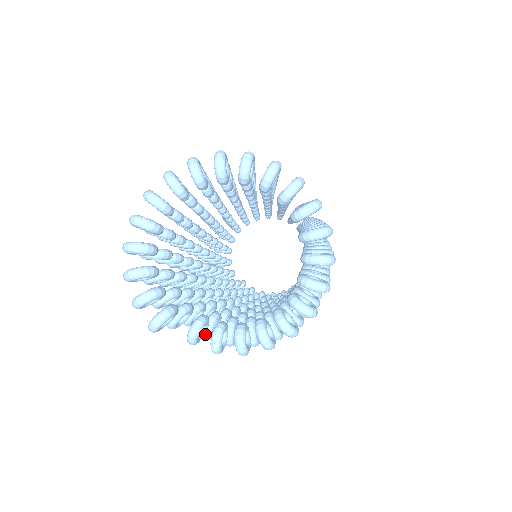
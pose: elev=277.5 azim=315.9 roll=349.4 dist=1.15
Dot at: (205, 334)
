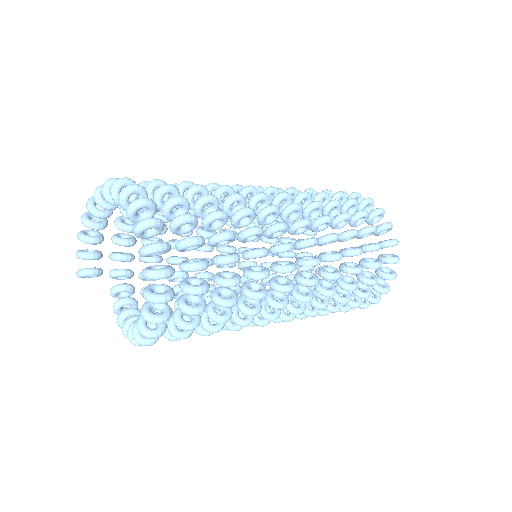
Dot at: (141, 294)
